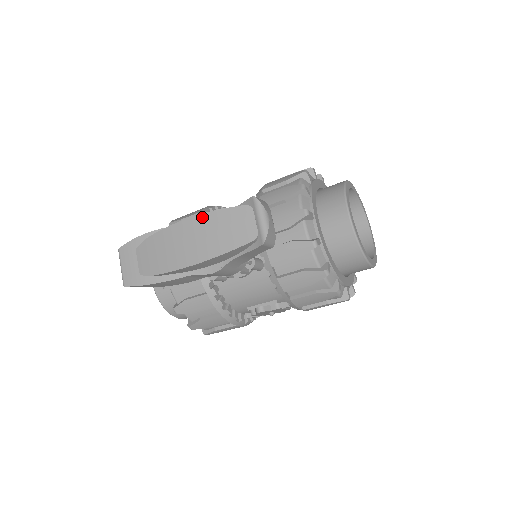
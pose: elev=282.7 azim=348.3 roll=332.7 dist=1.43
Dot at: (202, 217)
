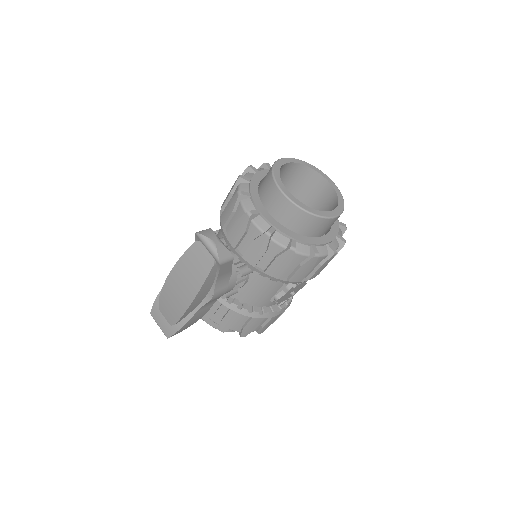
Dot at: (177, 266)
